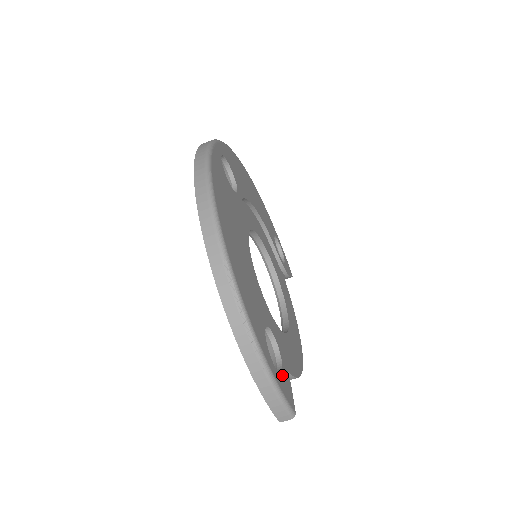
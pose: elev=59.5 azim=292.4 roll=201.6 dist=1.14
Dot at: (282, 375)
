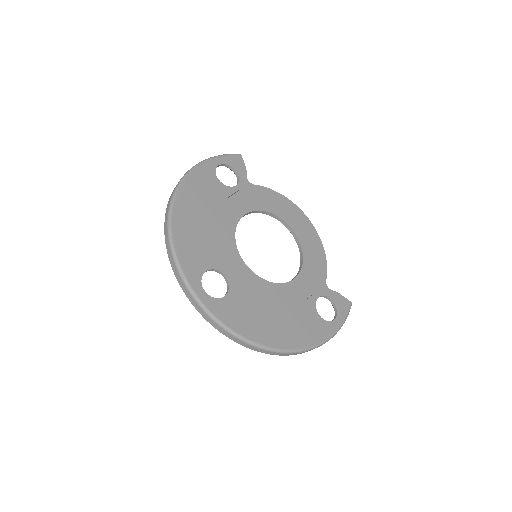
Dot at: (337, 307)
